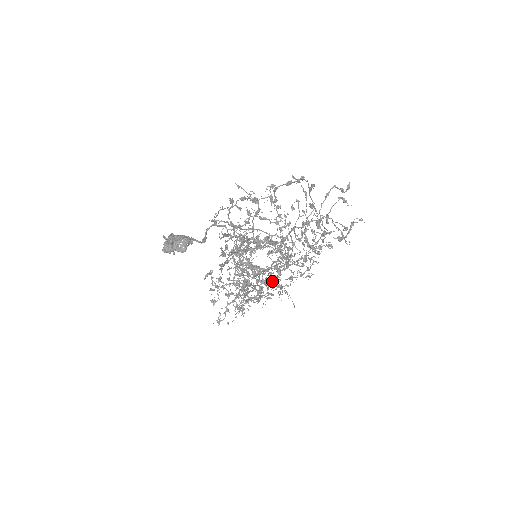
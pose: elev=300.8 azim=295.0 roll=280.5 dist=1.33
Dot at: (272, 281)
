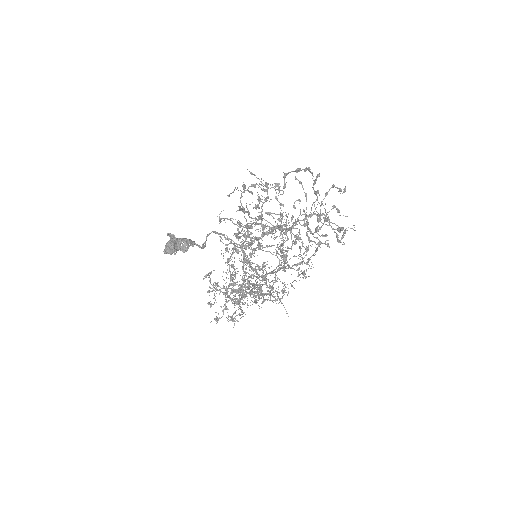
Dot at: occluded
